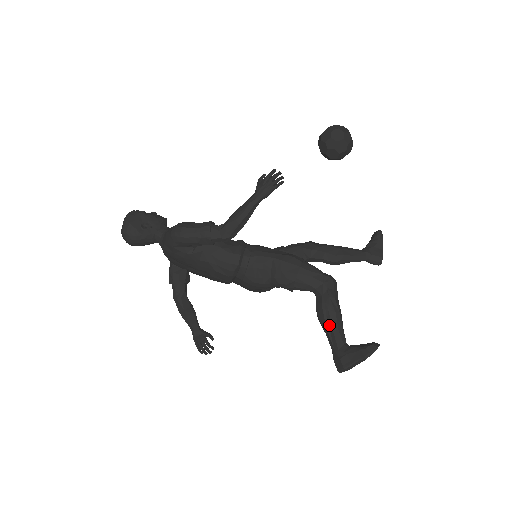
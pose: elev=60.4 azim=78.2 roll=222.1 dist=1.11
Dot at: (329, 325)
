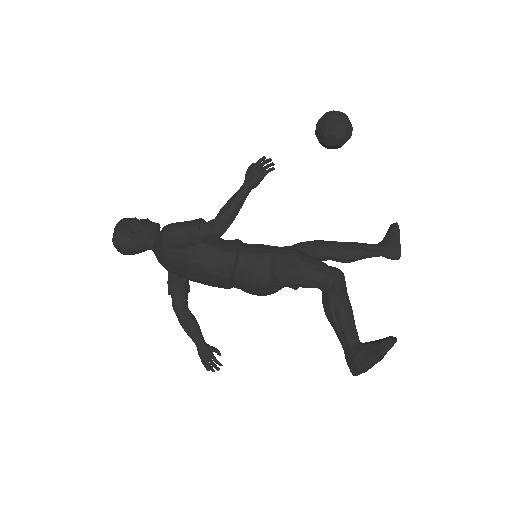
Dot at: (338, 322)
